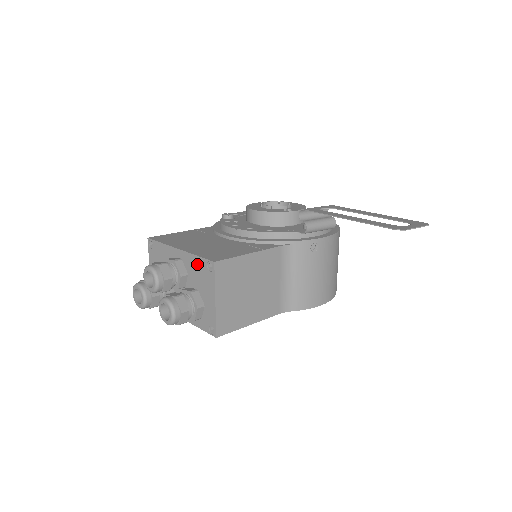
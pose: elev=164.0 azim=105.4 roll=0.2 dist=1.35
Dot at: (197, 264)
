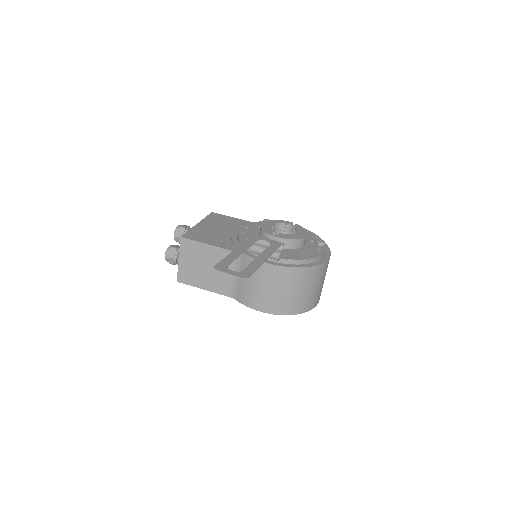
Dot at: occluded
